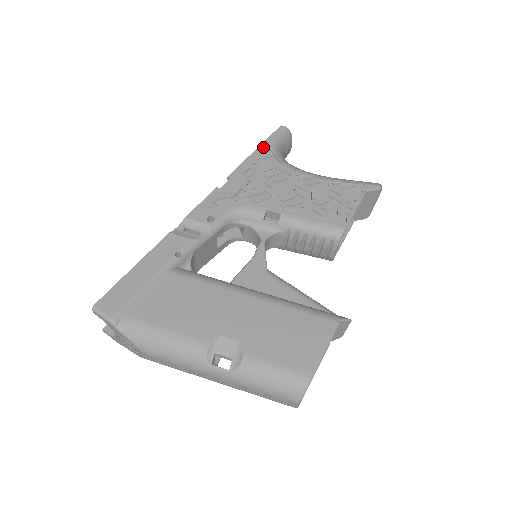
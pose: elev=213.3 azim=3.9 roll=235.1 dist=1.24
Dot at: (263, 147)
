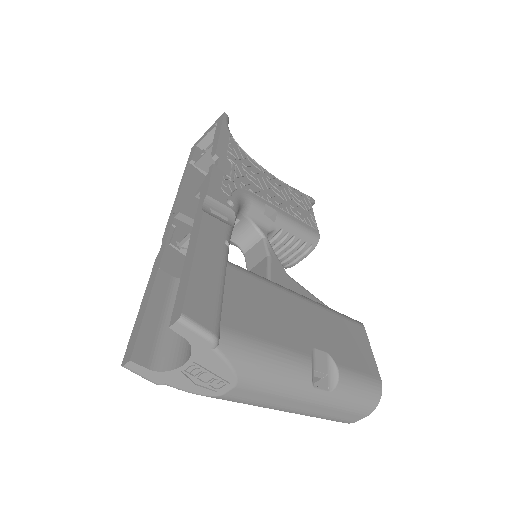
Dot at: (225, 130)
